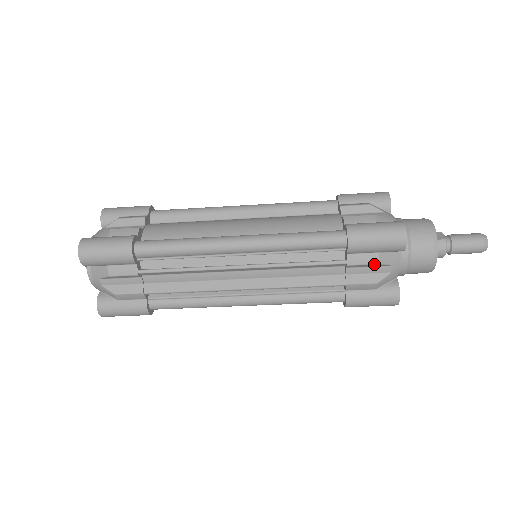
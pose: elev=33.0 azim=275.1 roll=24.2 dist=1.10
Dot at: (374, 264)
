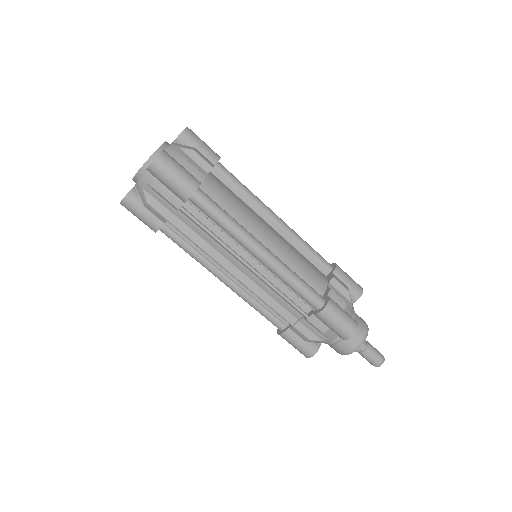
Dot at: (321, 331)
